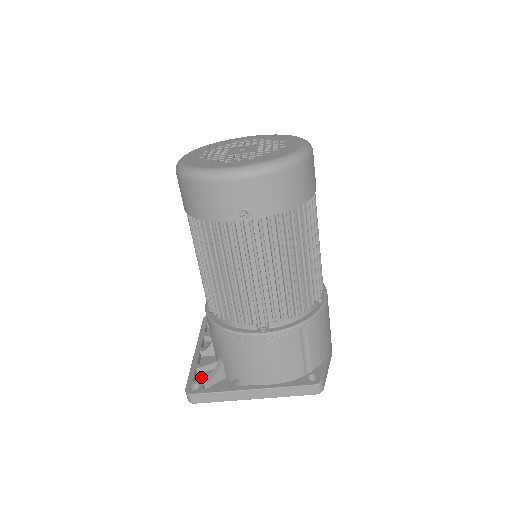
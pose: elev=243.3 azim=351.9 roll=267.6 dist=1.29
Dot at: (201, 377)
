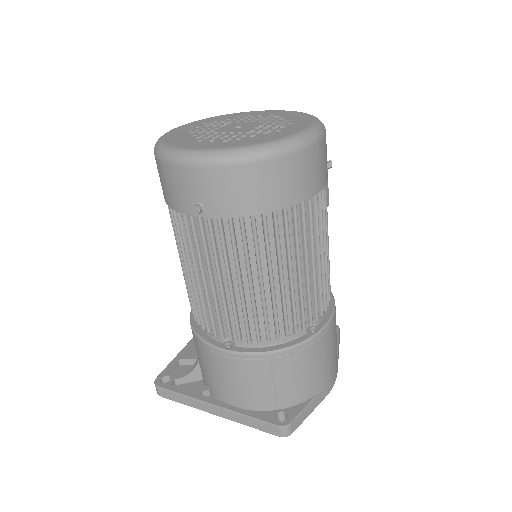
Dot at: (182, 370)
